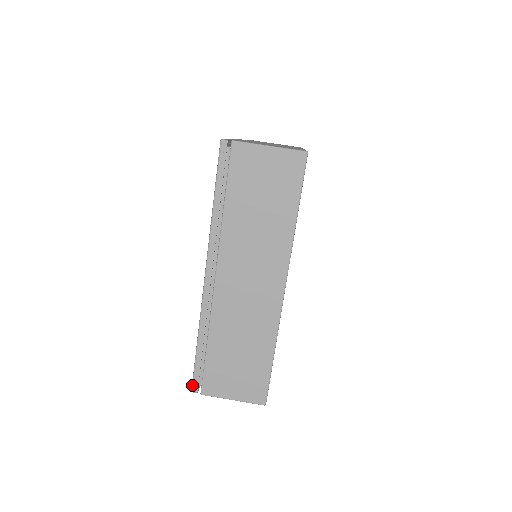
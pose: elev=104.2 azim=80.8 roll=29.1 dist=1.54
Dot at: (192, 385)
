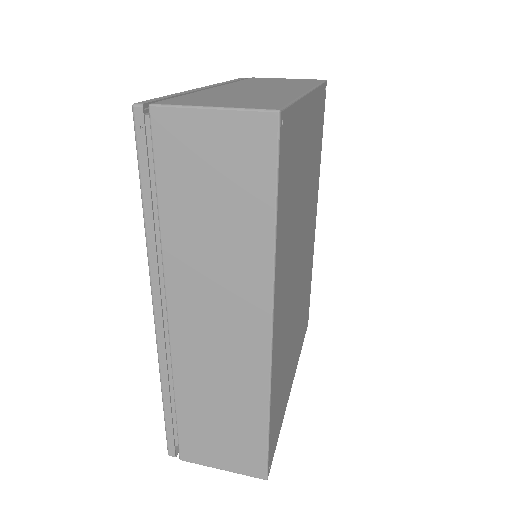
Dot at: (167, 448)
